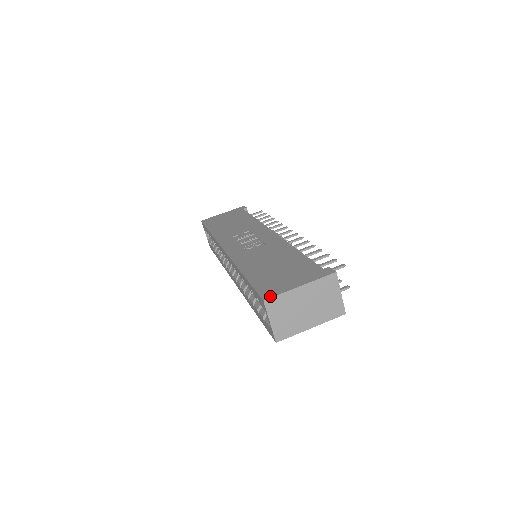
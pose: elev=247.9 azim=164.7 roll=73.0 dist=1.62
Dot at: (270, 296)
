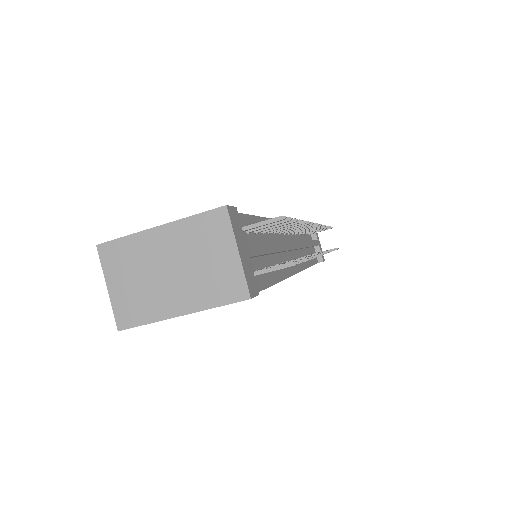
Dot at: (111, 240)
